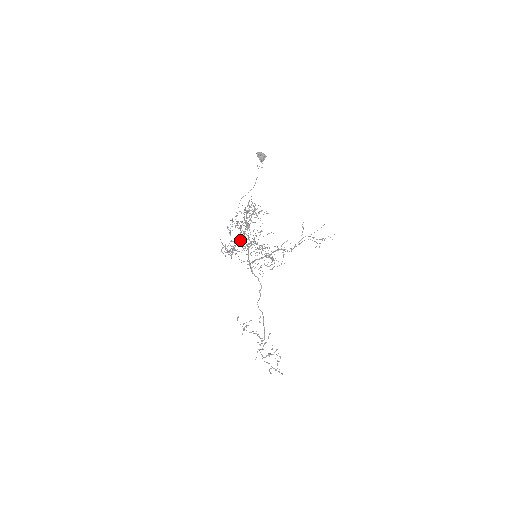
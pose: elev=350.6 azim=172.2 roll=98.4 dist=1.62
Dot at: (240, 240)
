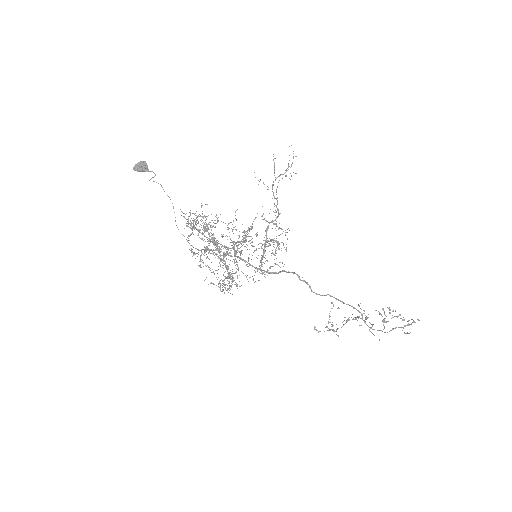
Dot at: (225, 262)
